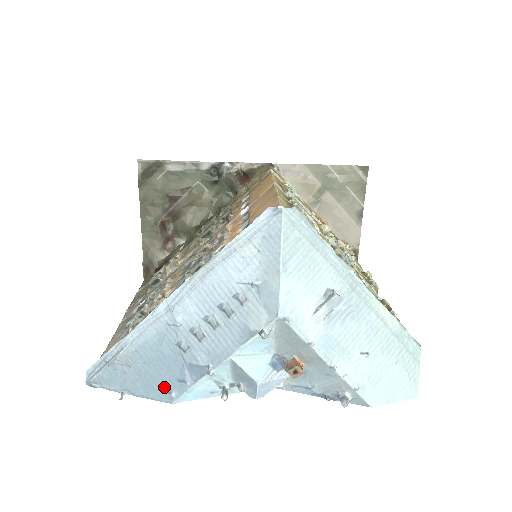
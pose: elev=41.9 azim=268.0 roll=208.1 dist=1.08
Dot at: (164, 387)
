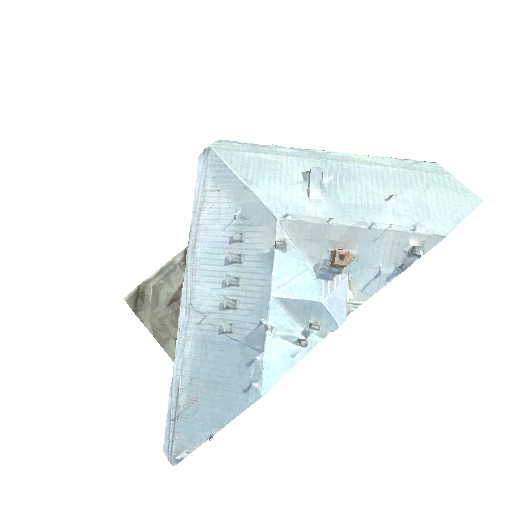
Dot at: (241, 386)
